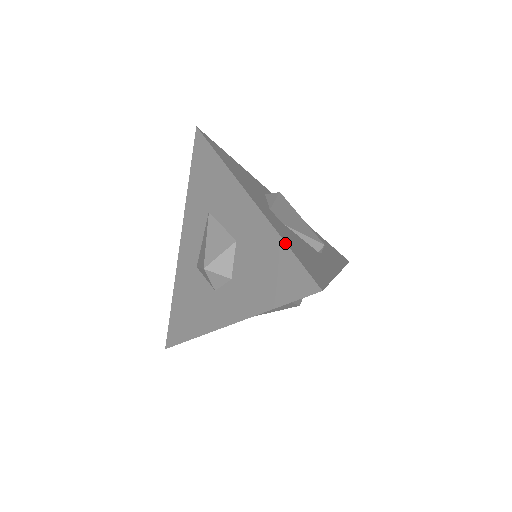
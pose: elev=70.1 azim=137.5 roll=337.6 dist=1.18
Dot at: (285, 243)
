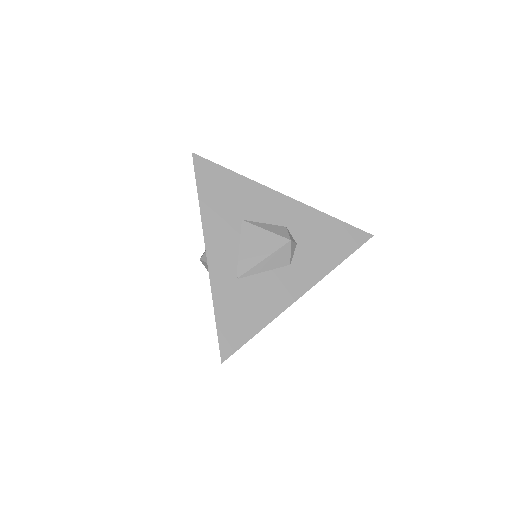
Dot at: occluded
